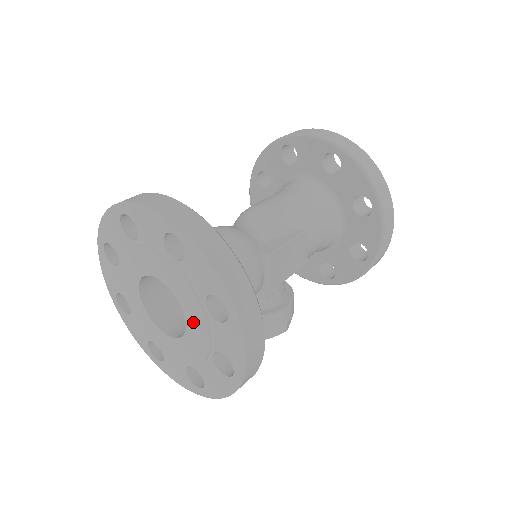
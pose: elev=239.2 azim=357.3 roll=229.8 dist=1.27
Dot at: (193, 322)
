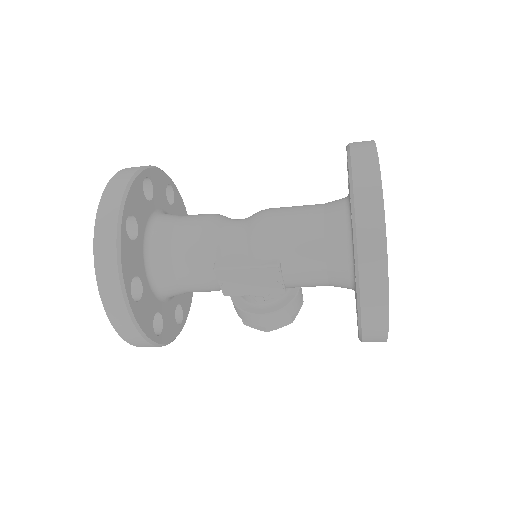
Dot at: occluded
